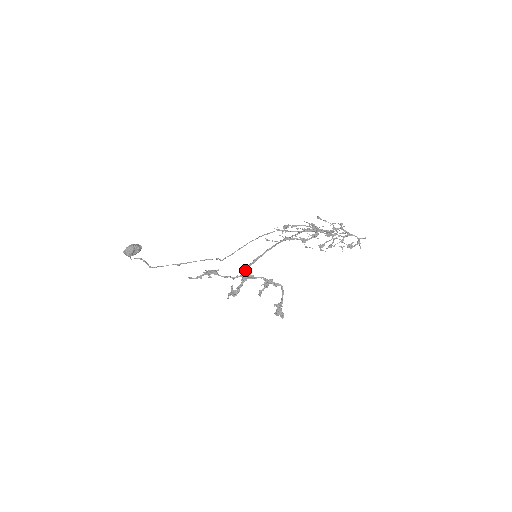
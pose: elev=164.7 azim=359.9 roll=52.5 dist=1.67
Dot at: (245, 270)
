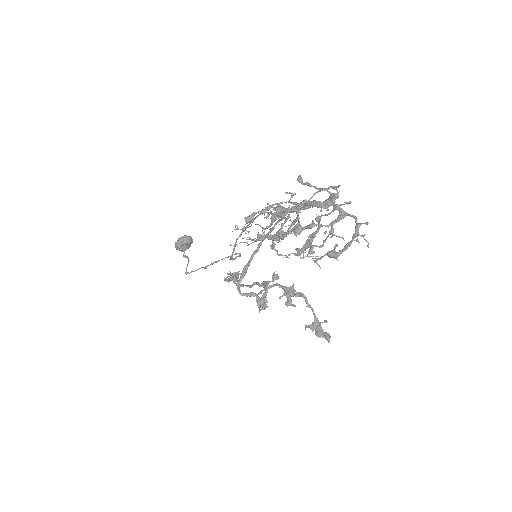
Dot at: occluded
